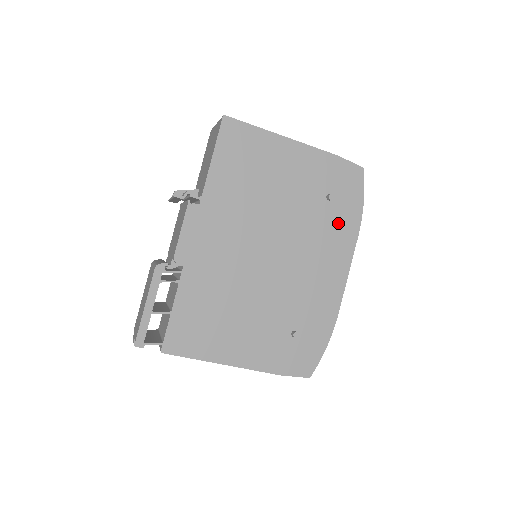
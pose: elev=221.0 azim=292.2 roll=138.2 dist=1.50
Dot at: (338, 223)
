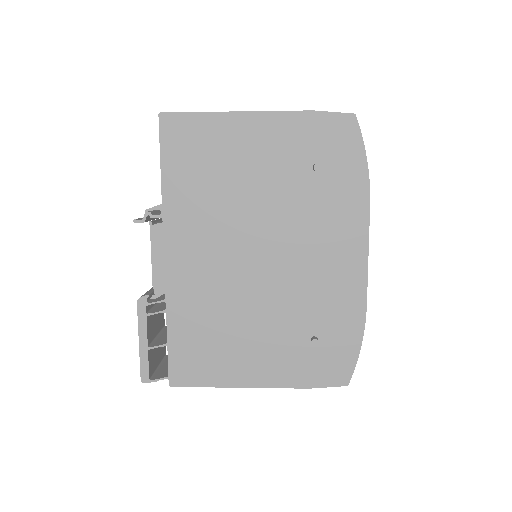
Dot at: (337, 196)
